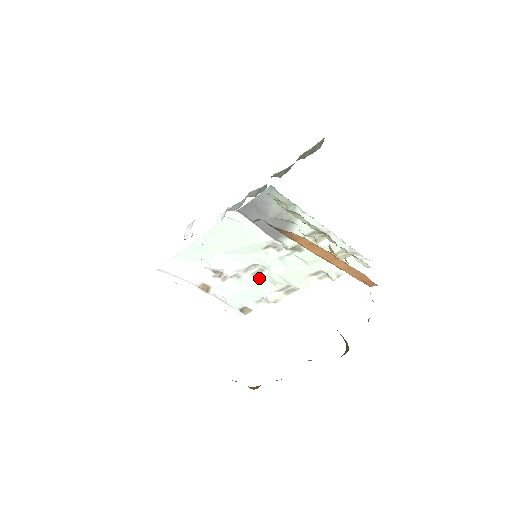
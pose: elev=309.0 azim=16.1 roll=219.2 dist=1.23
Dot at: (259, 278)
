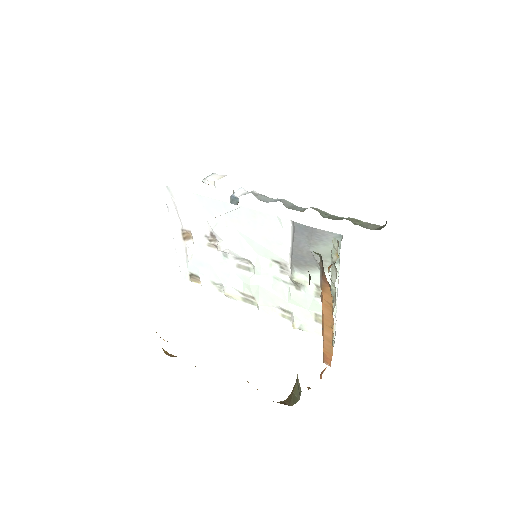
Dot at: (240, 272)
